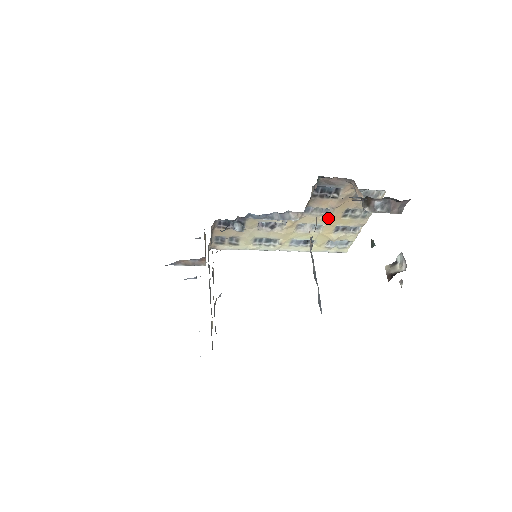
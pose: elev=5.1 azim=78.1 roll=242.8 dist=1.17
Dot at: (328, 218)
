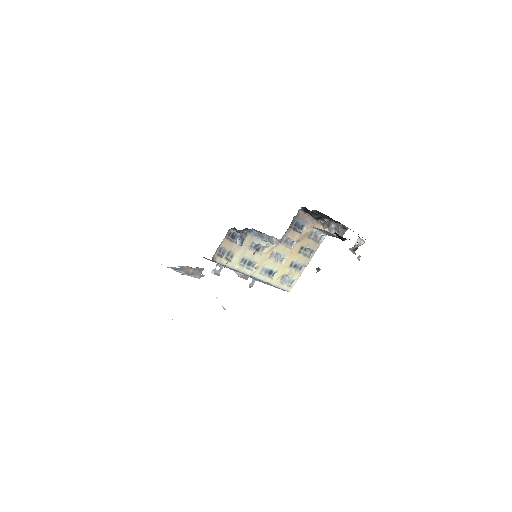
Dot at: (291, 251)
